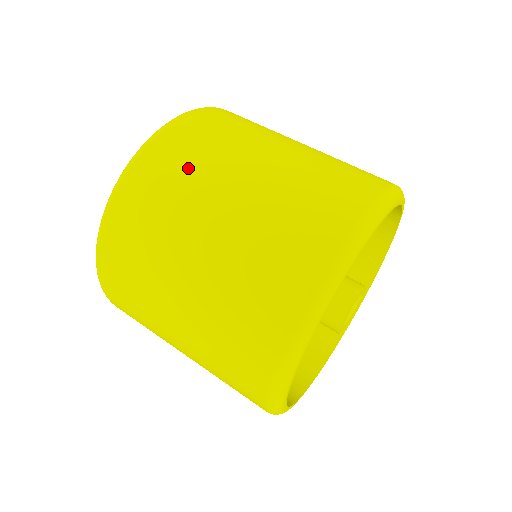
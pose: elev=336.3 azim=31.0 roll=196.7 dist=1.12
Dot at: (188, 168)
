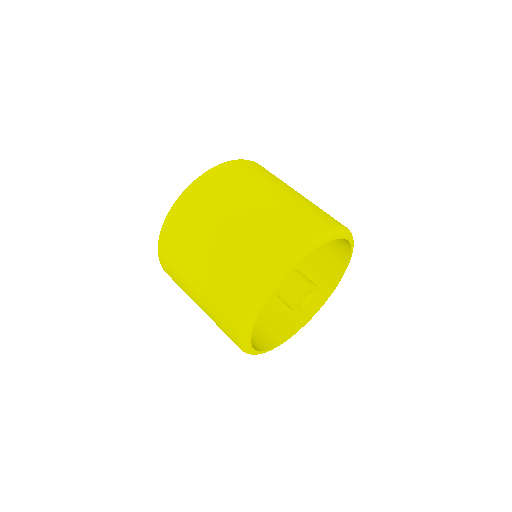
Dot at: (191, 229)
